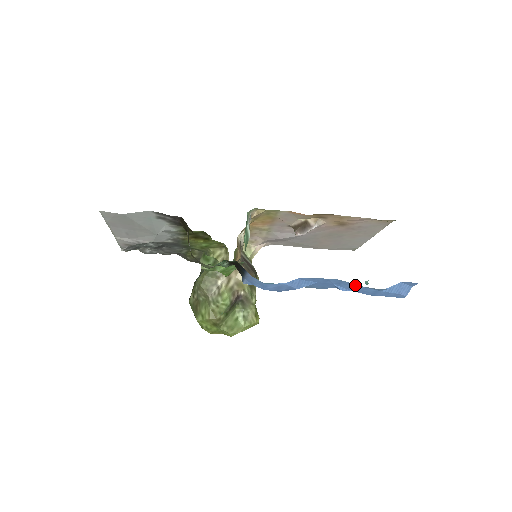
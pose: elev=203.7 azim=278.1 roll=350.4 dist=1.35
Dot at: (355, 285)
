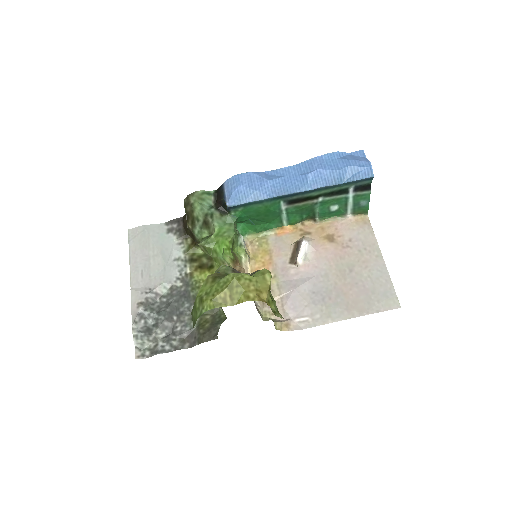
Dot at: (310, 162)
